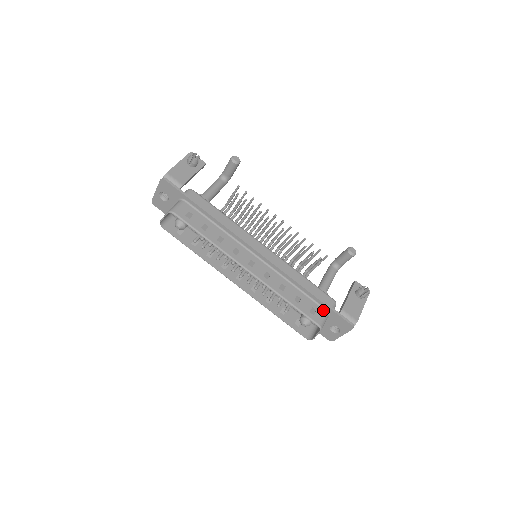
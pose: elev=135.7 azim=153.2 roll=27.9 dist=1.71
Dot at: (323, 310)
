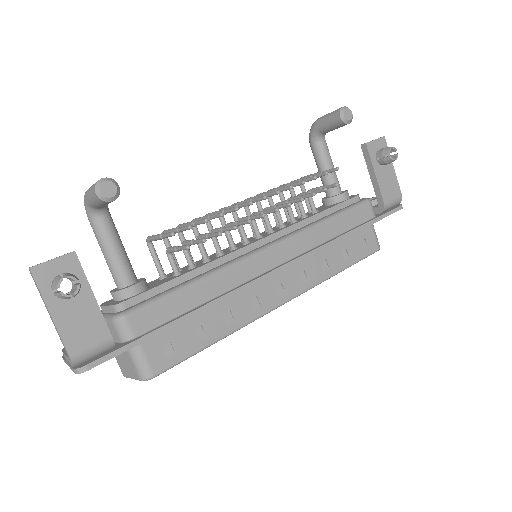
Dot at: (368, 228)
